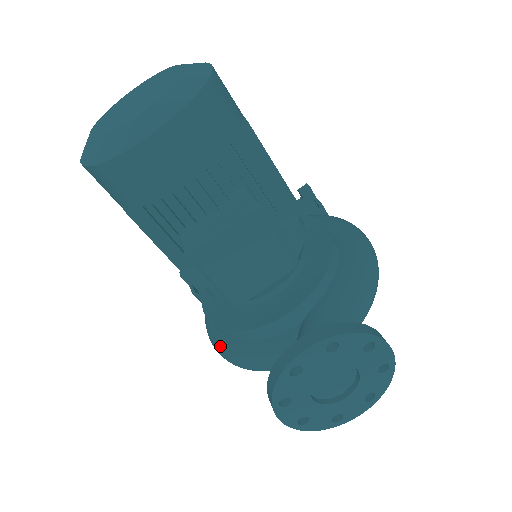
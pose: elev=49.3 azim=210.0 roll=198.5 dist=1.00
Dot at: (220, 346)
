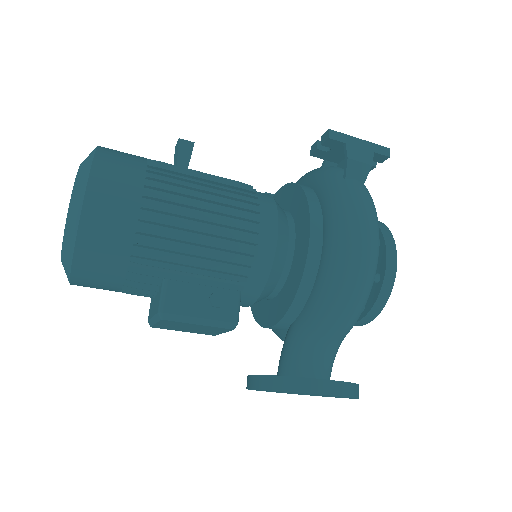
Dot at: occluded
